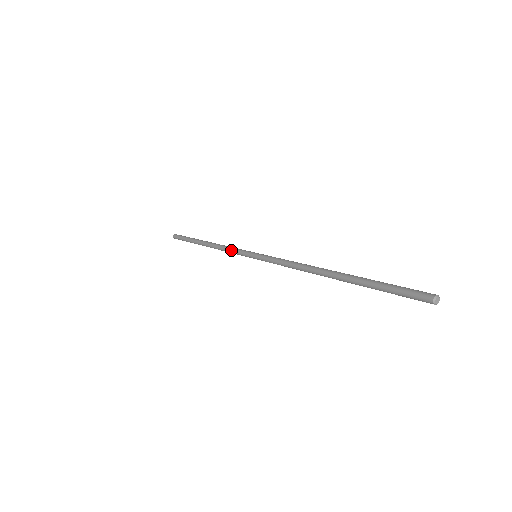
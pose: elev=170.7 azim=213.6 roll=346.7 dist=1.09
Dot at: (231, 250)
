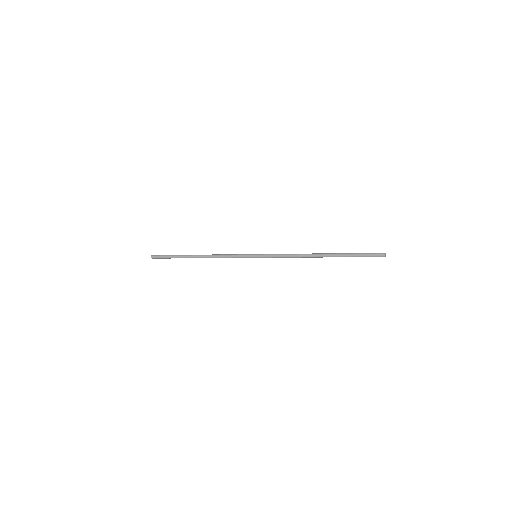
Dot at: (231, 256)
